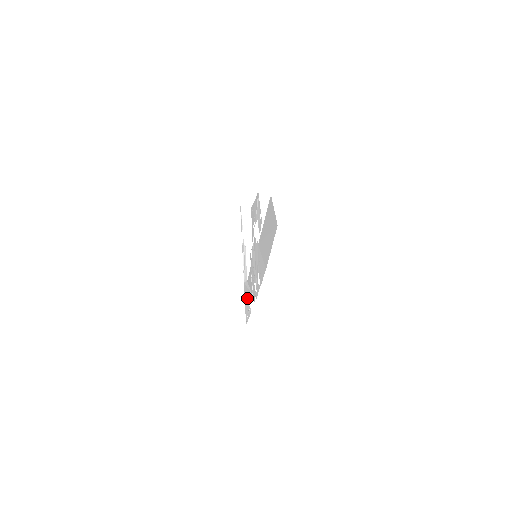
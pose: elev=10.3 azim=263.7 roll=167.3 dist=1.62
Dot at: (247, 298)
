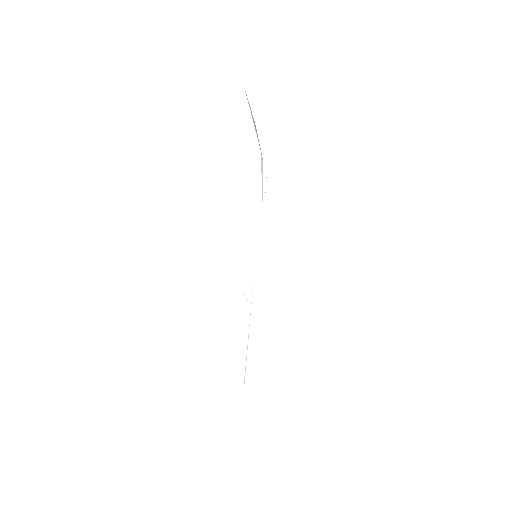
Dot at: occluded
